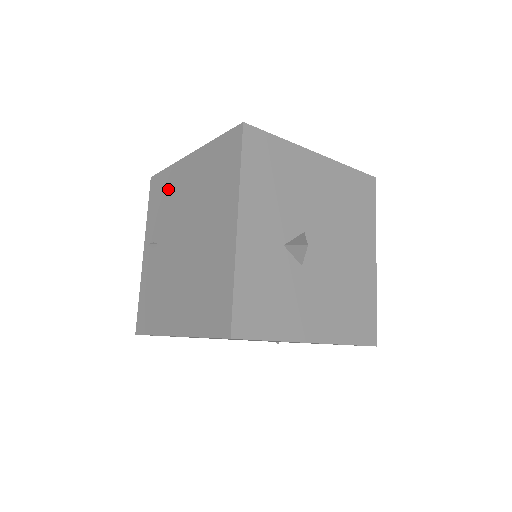
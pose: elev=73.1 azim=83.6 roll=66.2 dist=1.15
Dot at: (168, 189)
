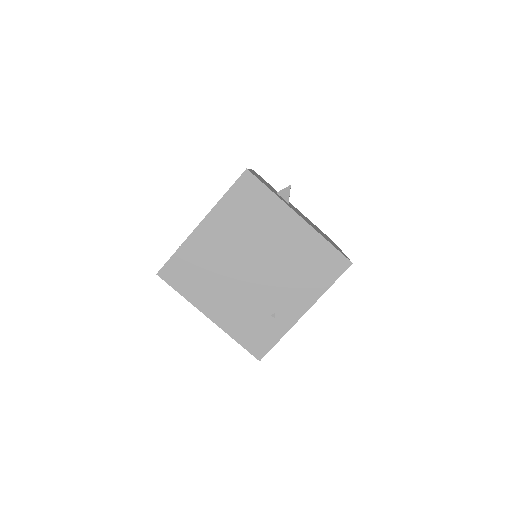
Dot at: occluded
